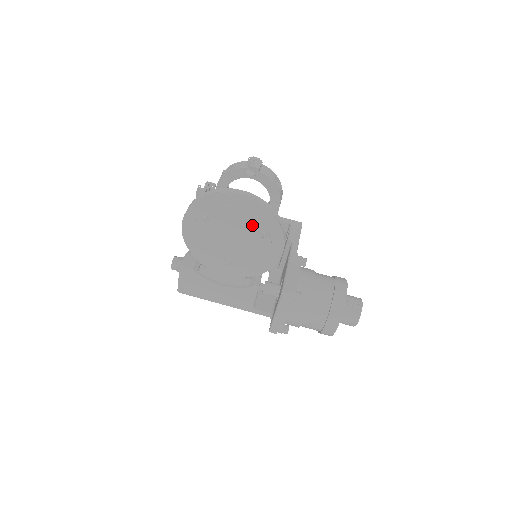
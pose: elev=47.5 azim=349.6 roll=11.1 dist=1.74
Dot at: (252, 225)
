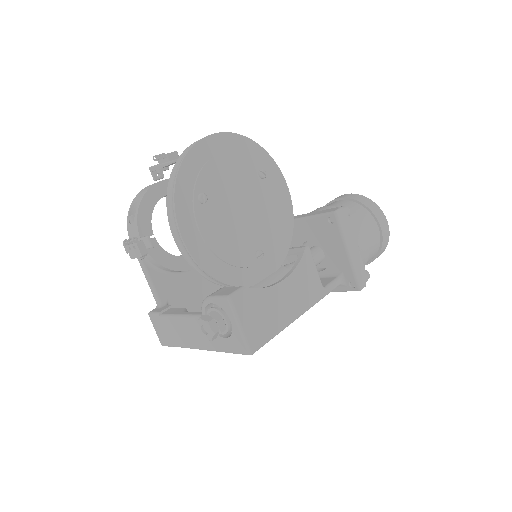
Dot at: (246, 169)
